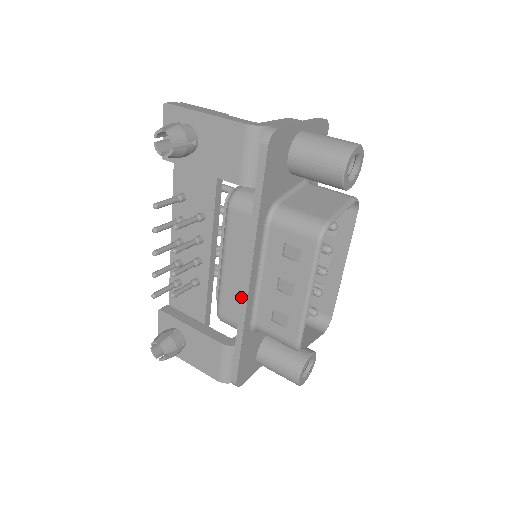
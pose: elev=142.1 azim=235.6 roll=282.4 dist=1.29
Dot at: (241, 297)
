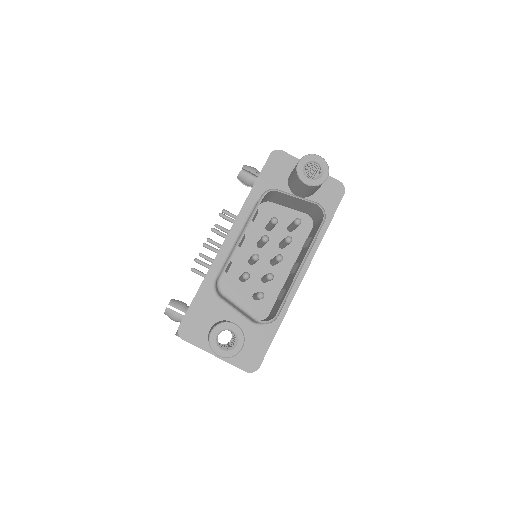
Dot at: occluded
